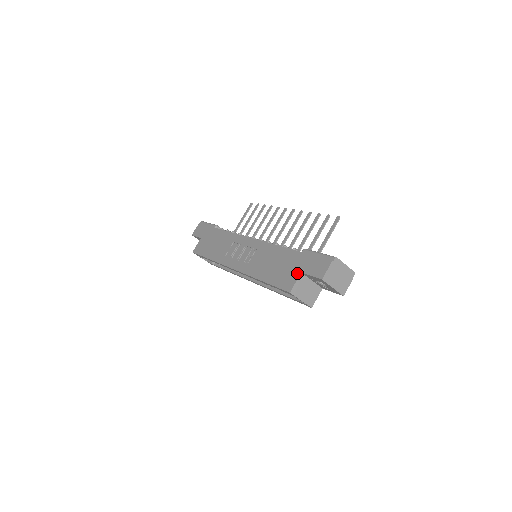
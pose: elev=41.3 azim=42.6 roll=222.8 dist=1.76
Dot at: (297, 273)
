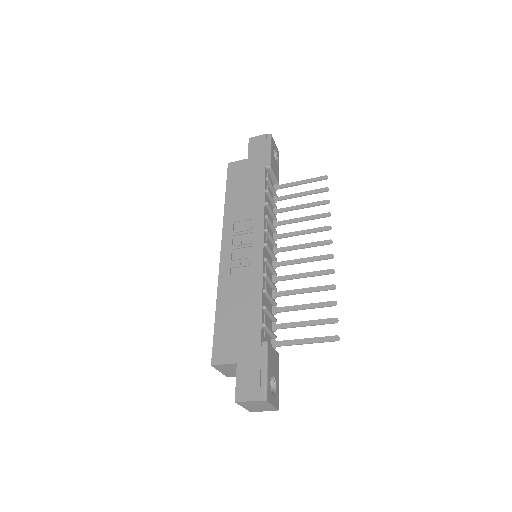
Dot at: (235, 358)
